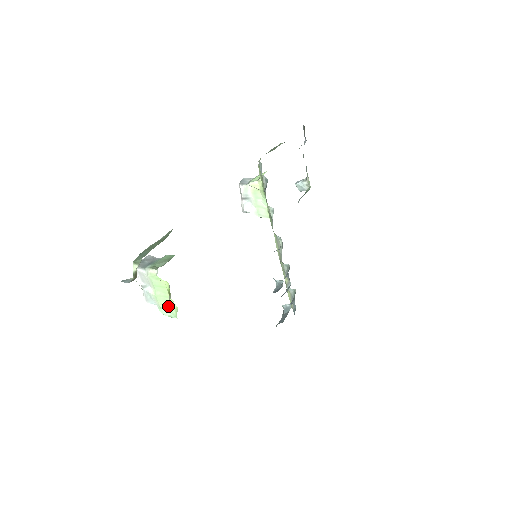
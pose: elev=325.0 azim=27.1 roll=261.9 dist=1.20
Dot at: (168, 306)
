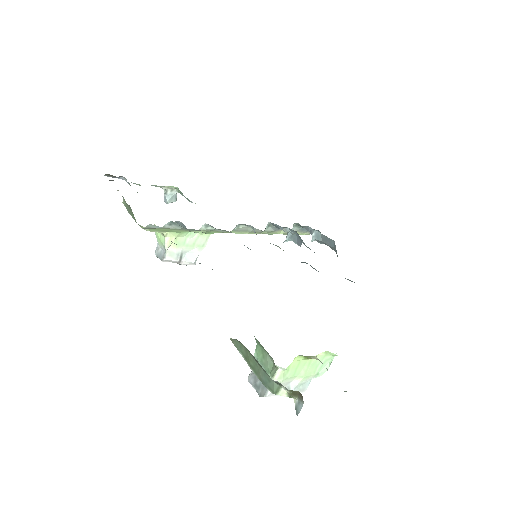
Dot at: (319, 364)
